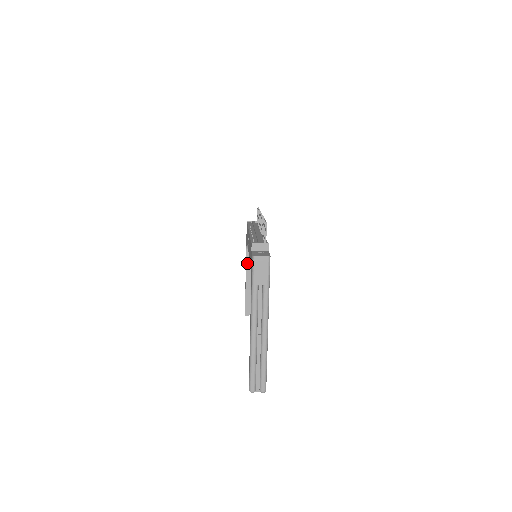
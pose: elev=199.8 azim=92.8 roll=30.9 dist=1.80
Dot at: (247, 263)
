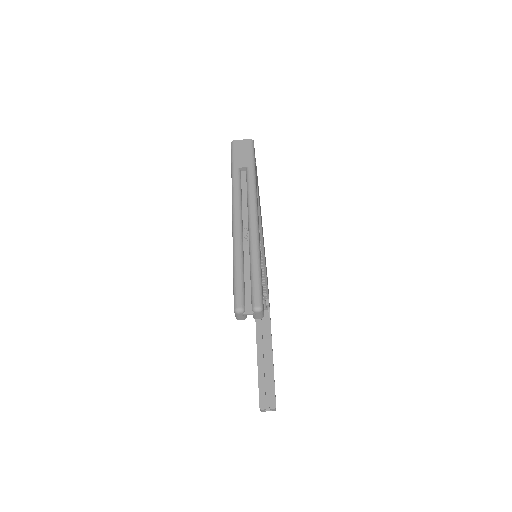
Dot at: (257, 334)
